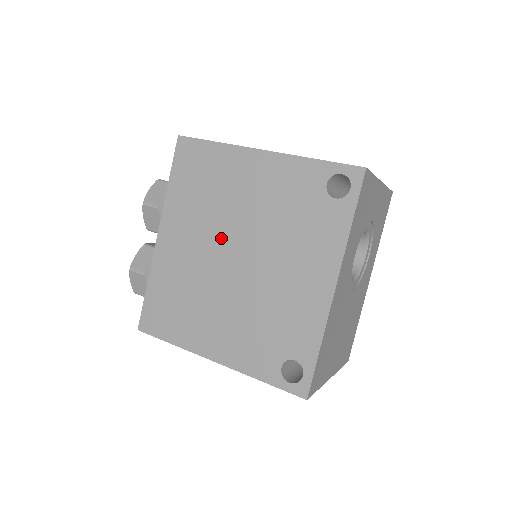
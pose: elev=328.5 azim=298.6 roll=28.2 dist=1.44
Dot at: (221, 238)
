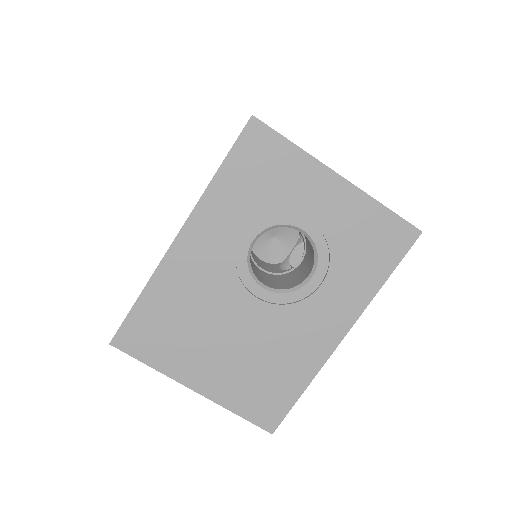
Dot at: occluded
